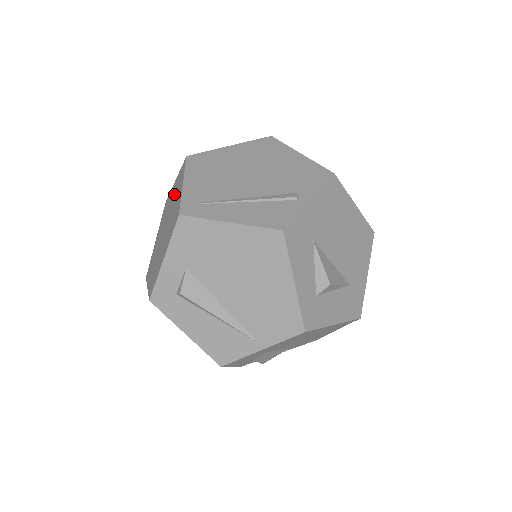
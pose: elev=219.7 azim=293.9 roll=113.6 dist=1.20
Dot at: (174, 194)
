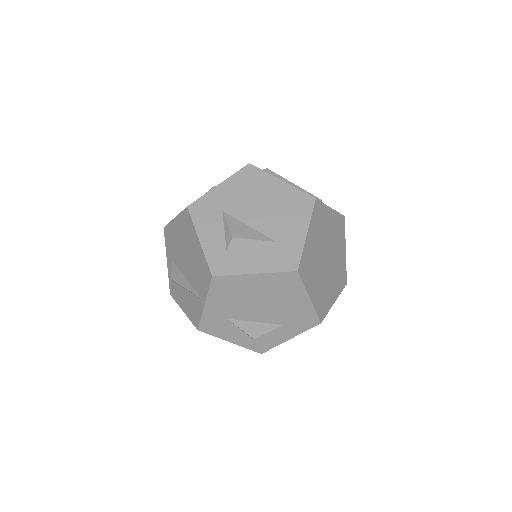
Dot at: occluded
